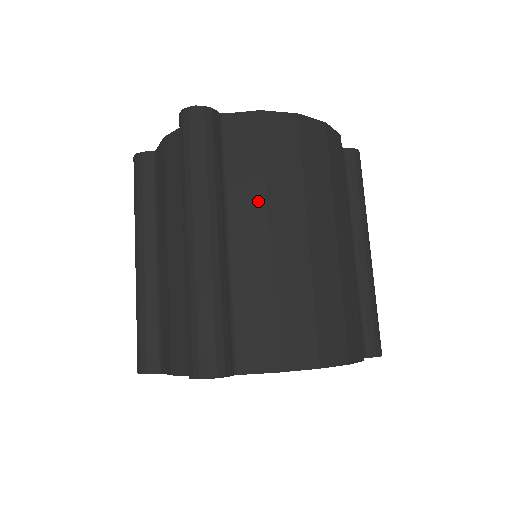
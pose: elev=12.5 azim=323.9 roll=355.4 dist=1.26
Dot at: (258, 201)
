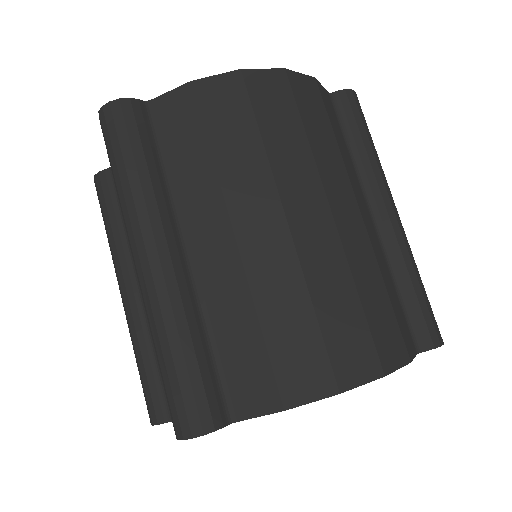
Dot at: (212, 196)
